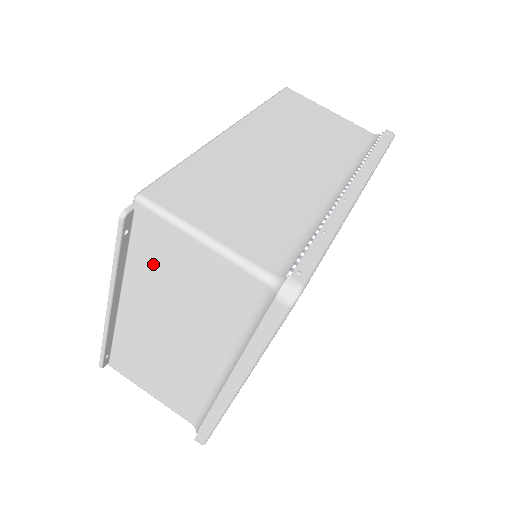
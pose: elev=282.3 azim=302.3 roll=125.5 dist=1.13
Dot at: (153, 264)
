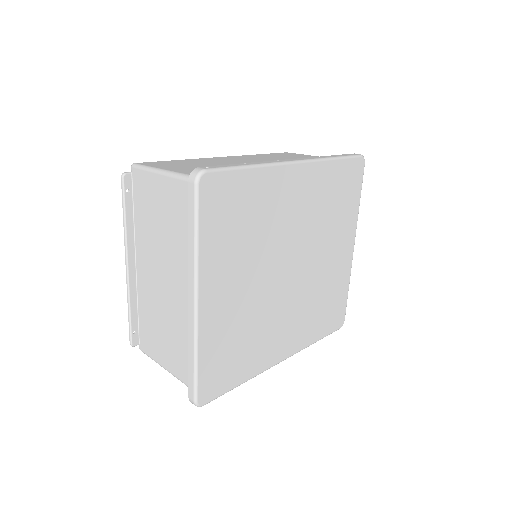
Dot at: (144, 213)
